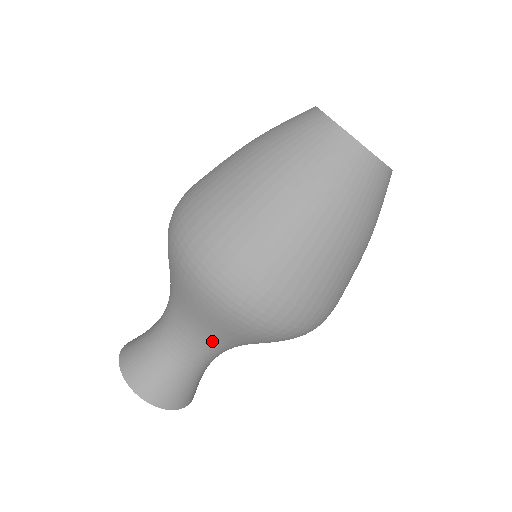
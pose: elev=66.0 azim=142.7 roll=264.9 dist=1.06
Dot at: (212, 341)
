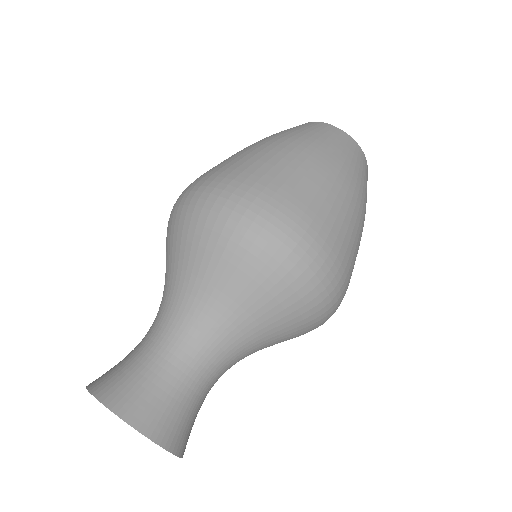
Dot at: (235, 331)
